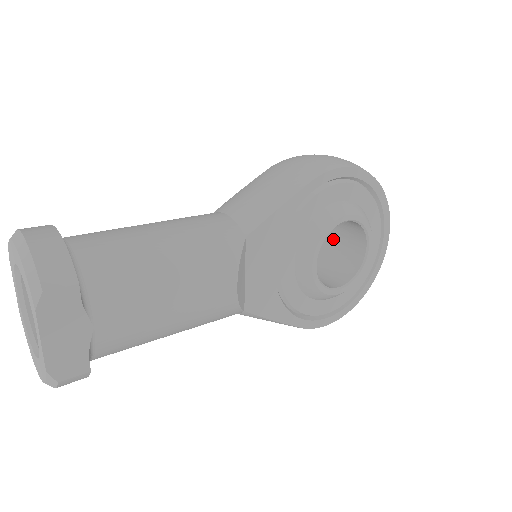
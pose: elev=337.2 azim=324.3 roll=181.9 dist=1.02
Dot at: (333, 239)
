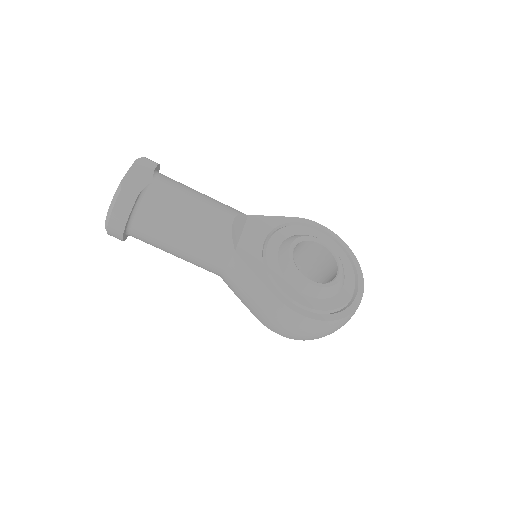
Dot at: occluded
